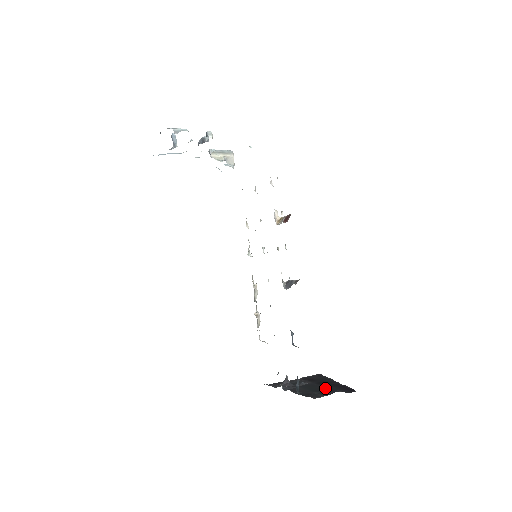
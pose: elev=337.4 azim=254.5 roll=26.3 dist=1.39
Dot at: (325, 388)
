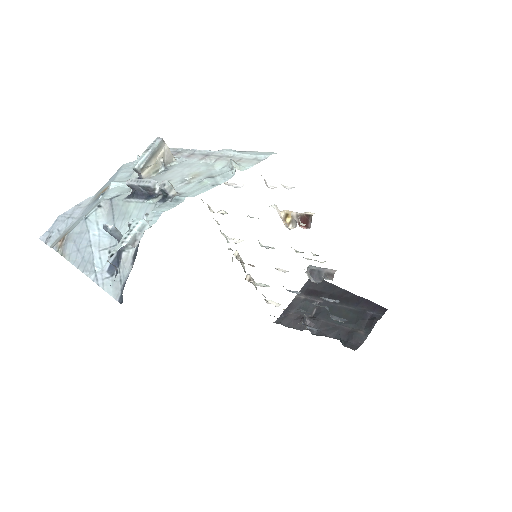
Dot at: (351, 313)
